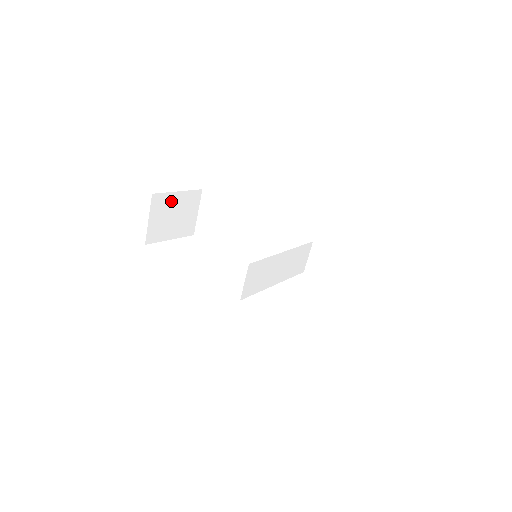
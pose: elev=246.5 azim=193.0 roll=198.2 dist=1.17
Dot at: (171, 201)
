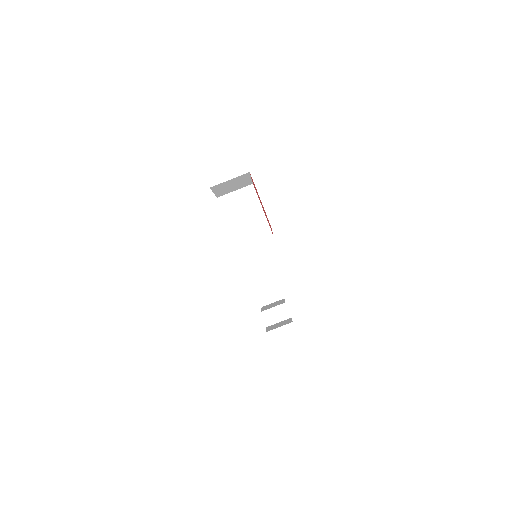
Dot at: (244, 179)
